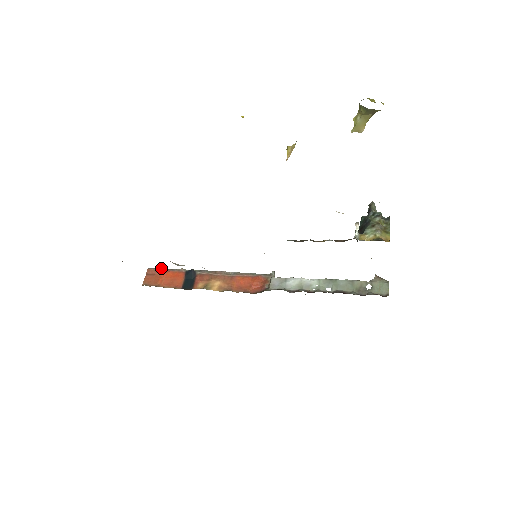
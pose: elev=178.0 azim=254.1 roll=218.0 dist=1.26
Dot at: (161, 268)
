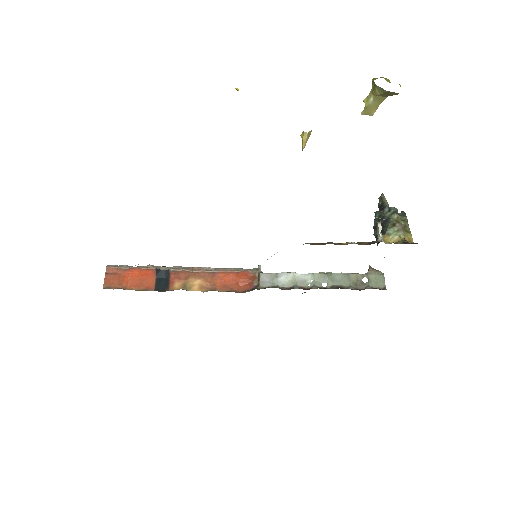
Dot at: (124, 265)
